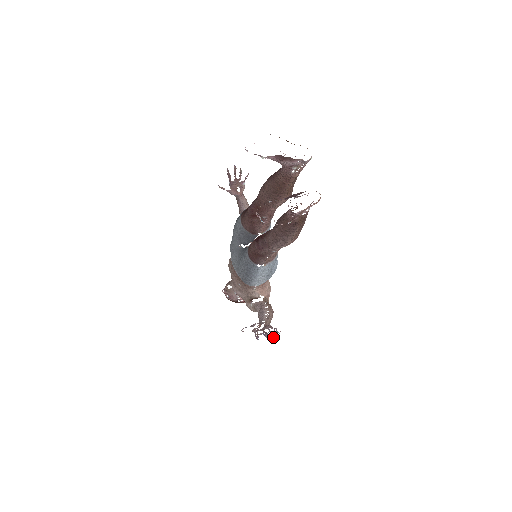
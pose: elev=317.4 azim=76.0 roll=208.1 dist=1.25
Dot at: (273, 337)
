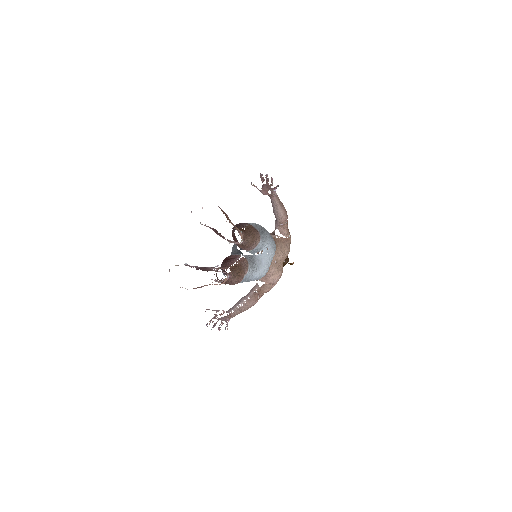
Dot at: occluded
